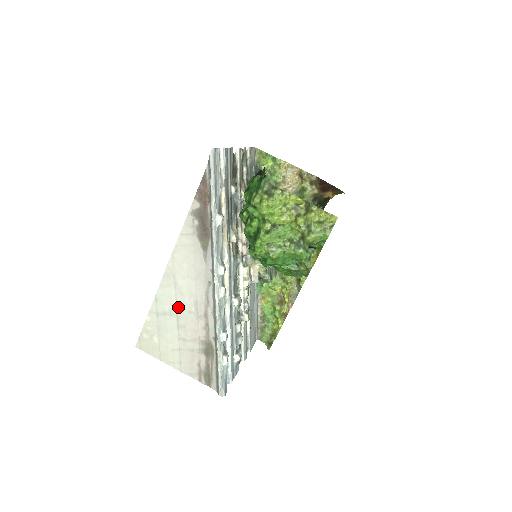
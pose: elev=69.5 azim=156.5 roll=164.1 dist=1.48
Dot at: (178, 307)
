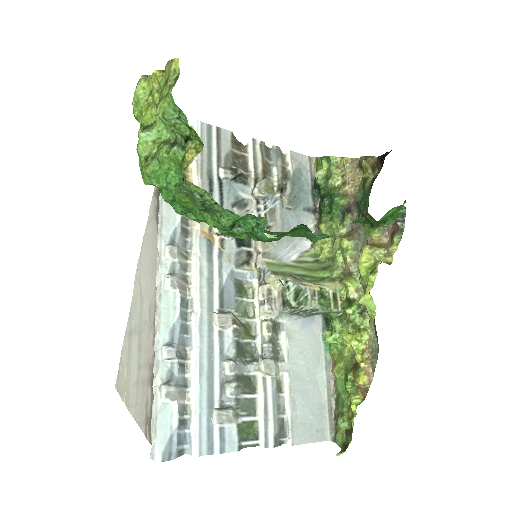
Dot at: (140, 319)
